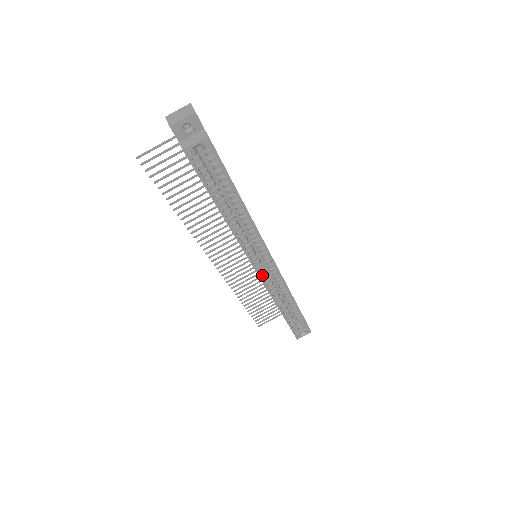
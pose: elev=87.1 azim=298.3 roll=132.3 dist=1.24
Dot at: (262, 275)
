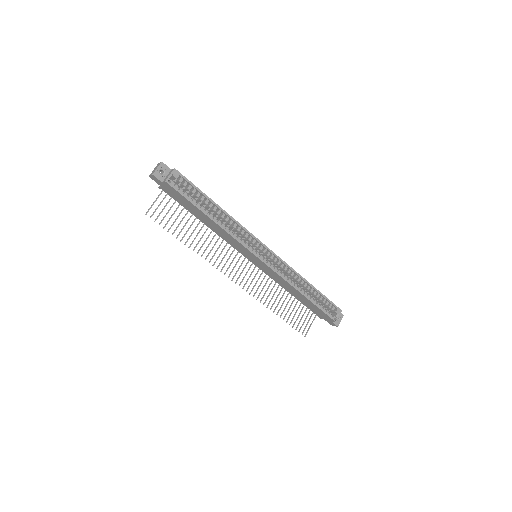
Dot at: (267, 263)
